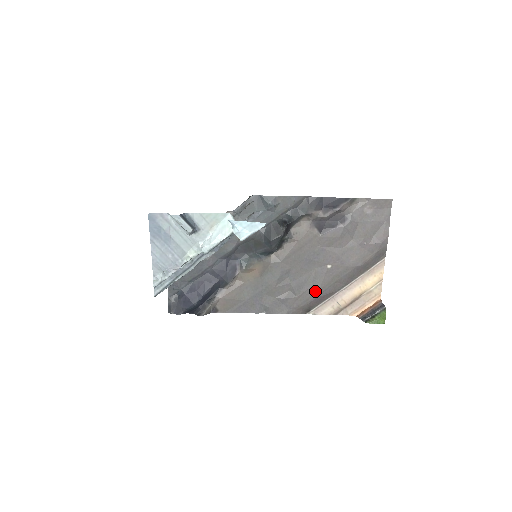
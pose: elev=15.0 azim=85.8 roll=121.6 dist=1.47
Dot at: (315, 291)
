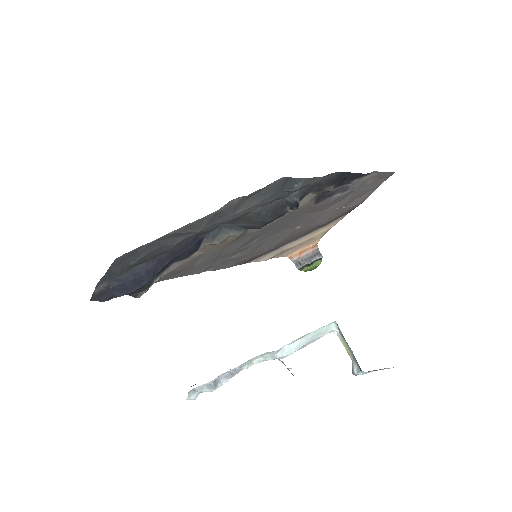
Dot at: (270, 247)
